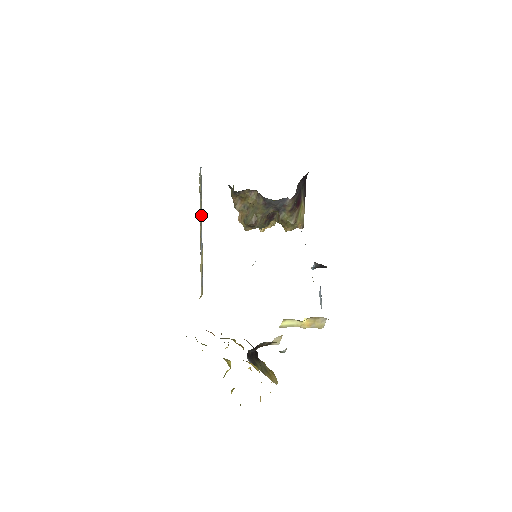
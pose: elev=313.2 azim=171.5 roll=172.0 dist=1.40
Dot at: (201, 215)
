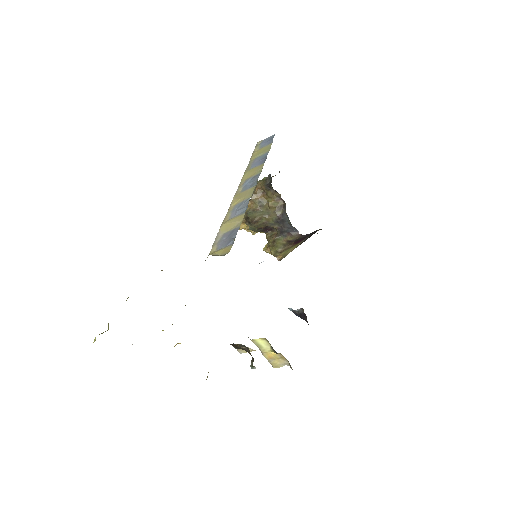
Dot at: (251, 182)
